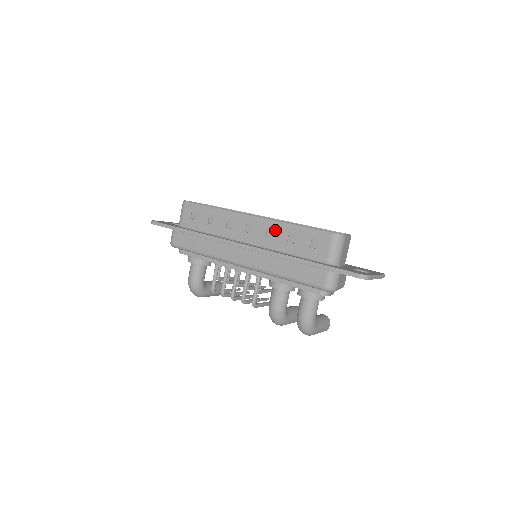
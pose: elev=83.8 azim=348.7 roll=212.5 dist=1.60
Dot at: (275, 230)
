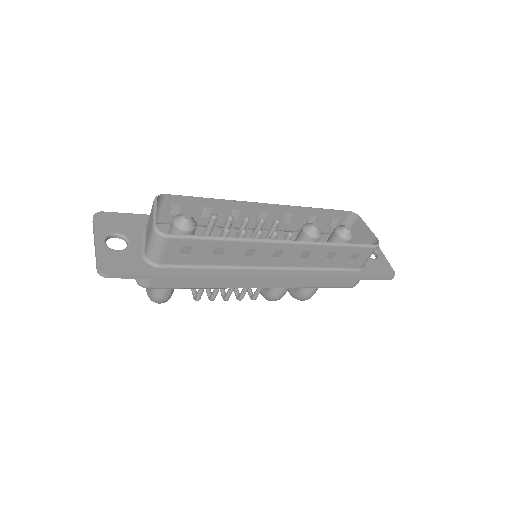
Dot at: (313, 252)
